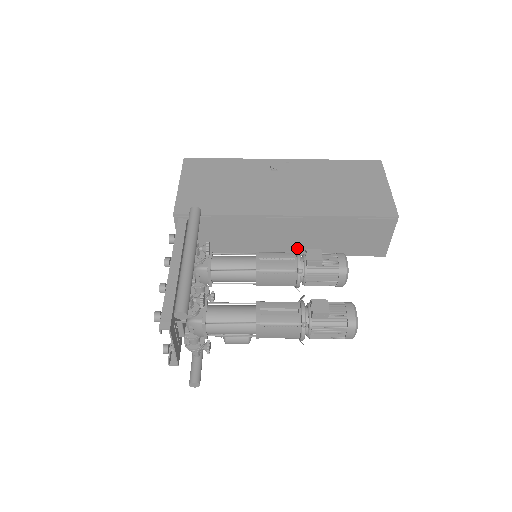
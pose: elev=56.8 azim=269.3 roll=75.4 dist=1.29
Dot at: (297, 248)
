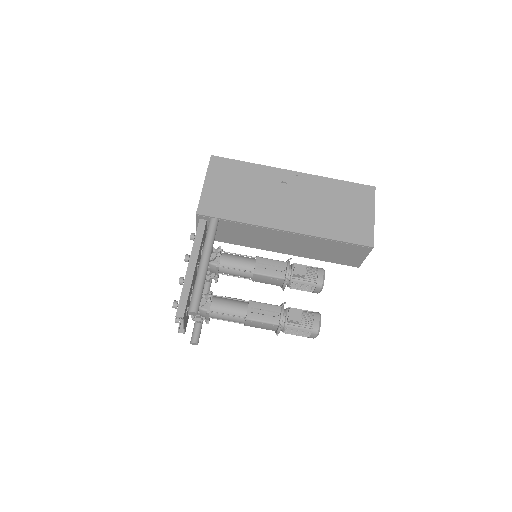
Dot at: (290, 250)
